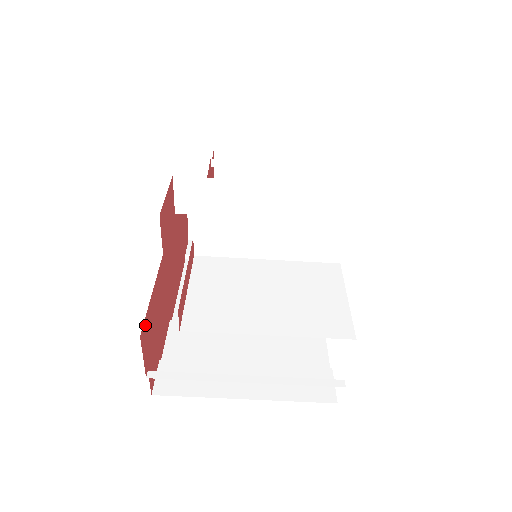
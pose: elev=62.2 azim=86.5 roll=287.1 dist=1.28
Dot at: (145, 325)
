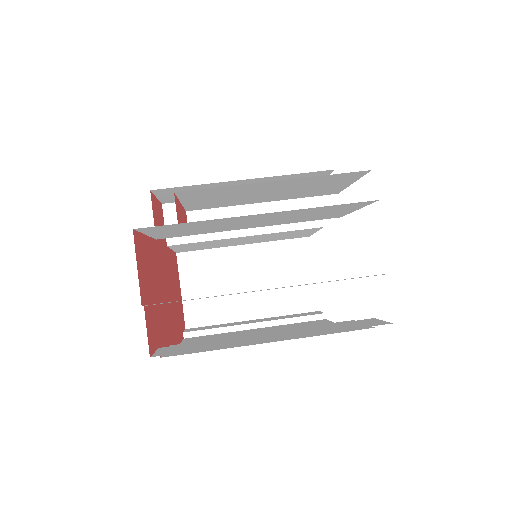
Dot at: (138, 241)
